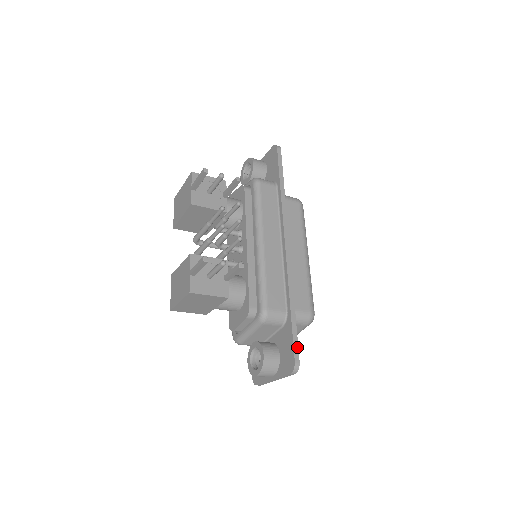
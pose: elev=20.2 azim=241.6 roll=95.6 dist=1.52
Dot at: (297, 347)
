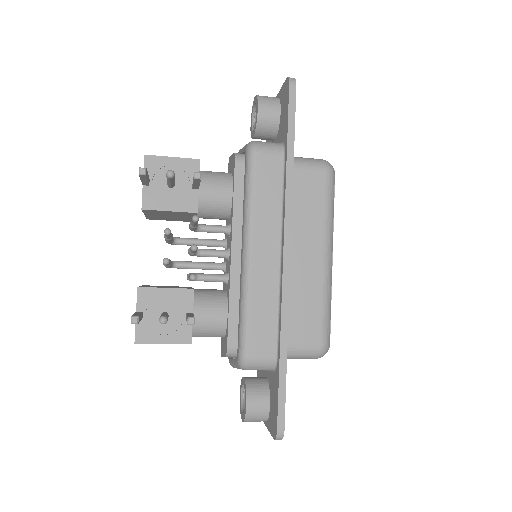
Dot at: (283, 410)
